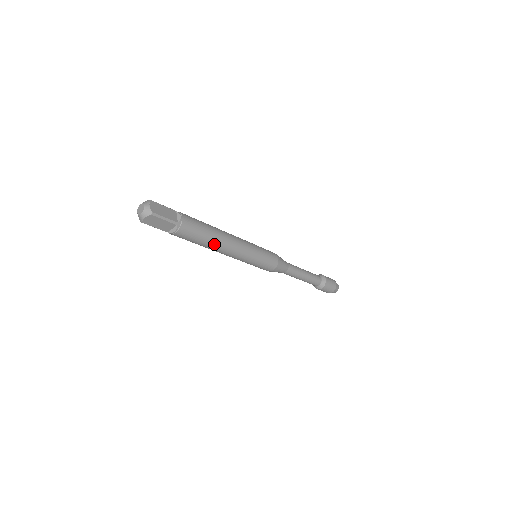
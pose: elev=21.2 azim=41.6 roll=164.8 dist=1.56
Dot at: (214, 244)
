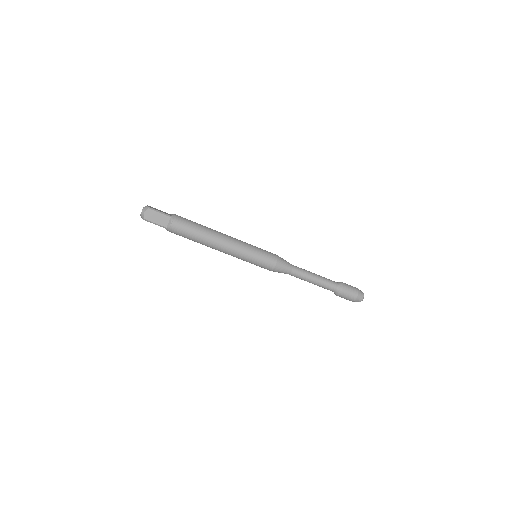
Dot at: (208, 235)
